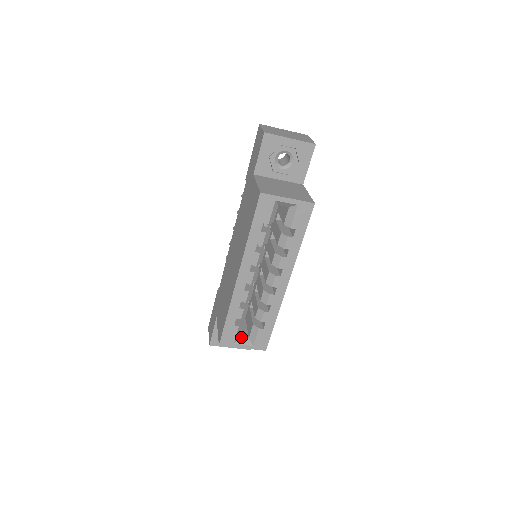
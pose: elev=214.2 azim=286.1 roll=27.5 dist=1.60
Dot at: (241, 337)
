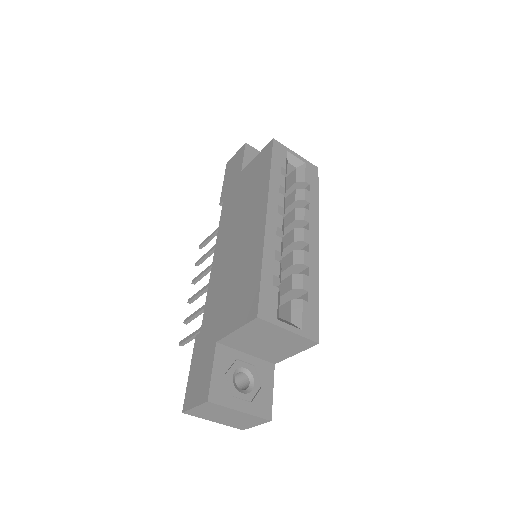
Dot at: (280, 318)
